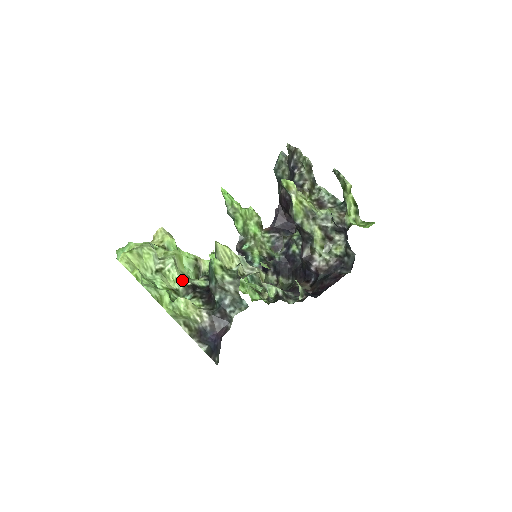
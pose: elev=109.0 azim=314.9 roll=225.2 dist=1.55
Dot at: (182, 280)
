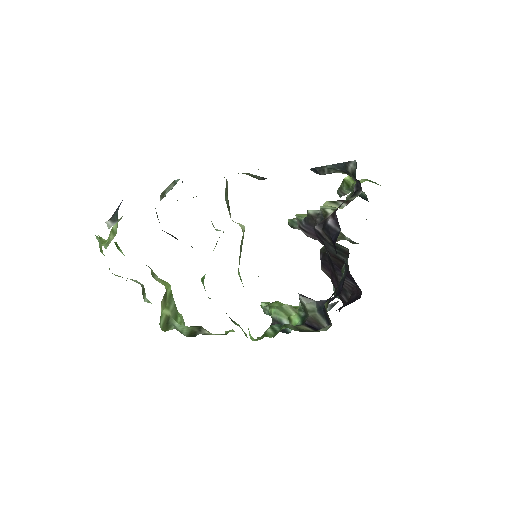
Dot at: occluded
